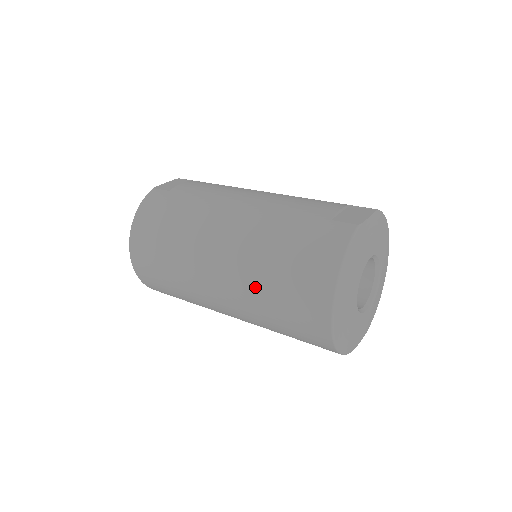
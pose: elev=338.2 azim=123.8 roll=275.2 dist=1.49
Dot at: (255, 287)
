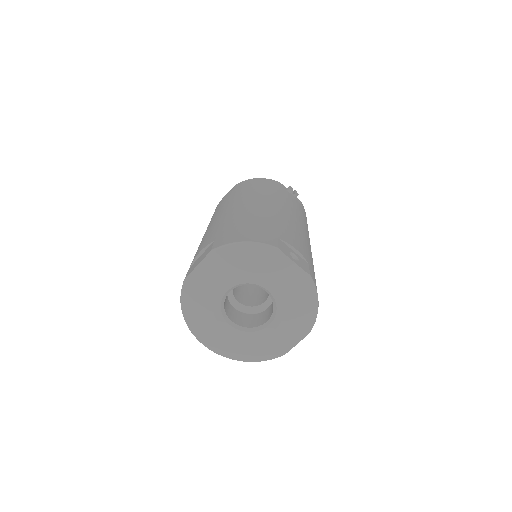
Dot at: occluded
